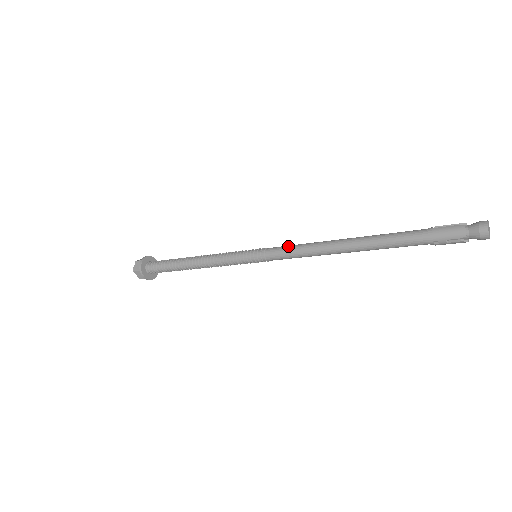
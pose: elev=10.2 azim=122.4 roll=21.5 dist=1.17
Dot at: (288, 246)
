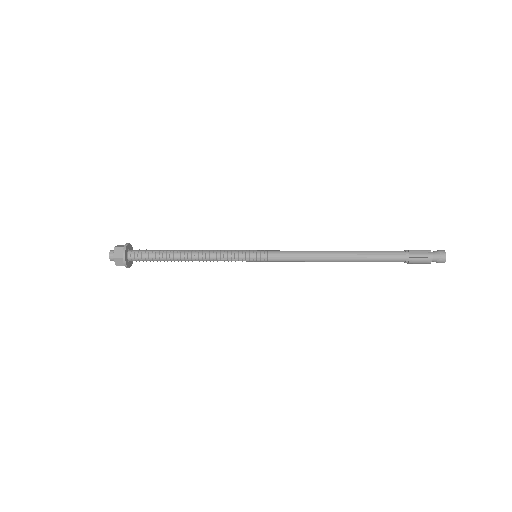
Dot at: (290, 256)
